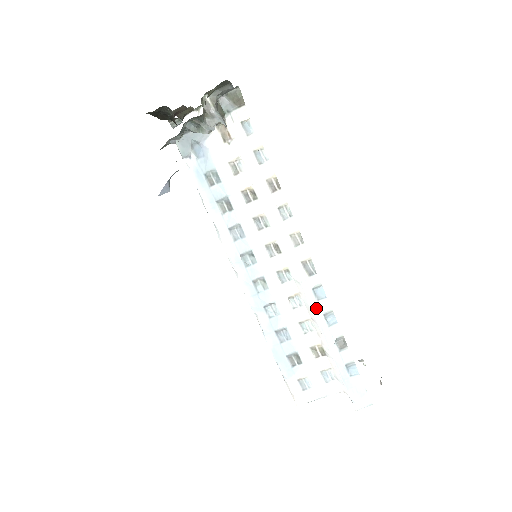
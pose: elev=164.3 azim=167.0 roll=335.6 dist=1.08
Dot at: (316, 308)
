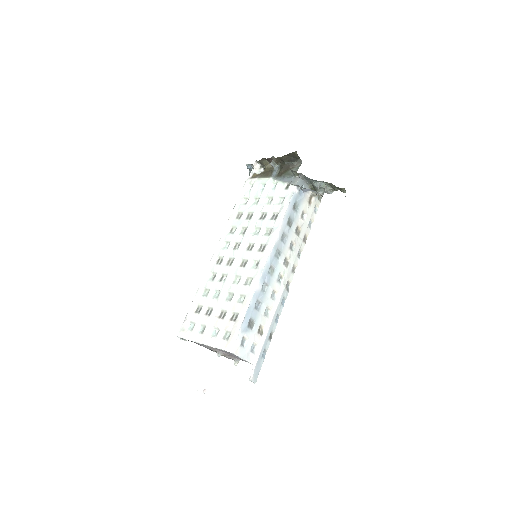
Dot at: (279, 307)
